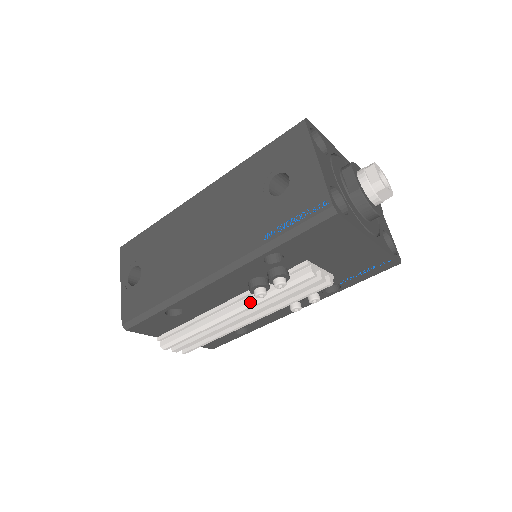
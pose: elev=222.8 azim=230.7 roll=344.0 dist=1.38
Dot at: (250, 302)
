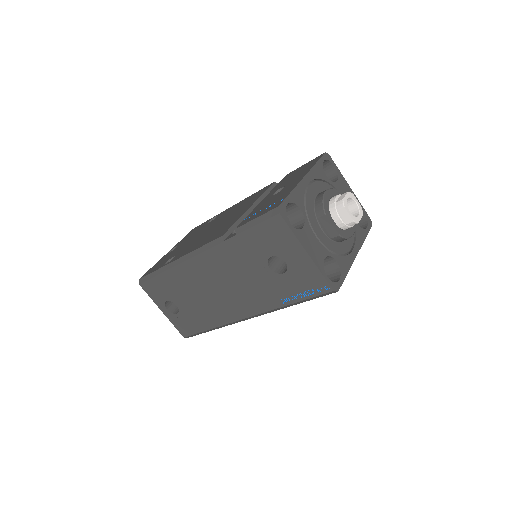
Dot at: occluded
